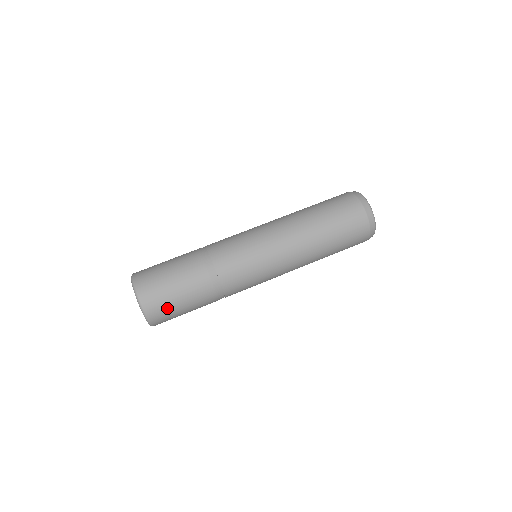
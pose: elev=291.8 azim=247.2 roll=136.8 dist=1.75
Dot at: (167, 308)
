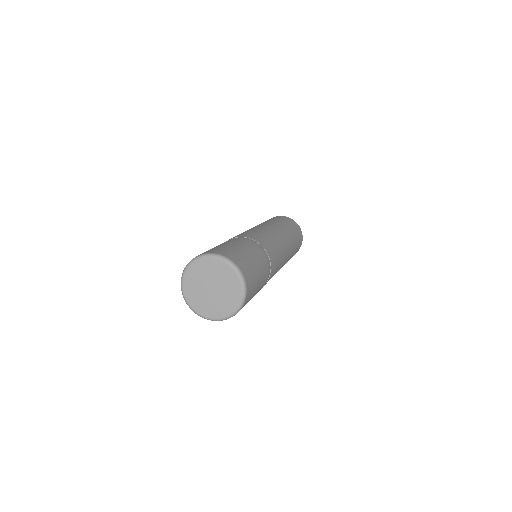
Dot at: (252, 294)
